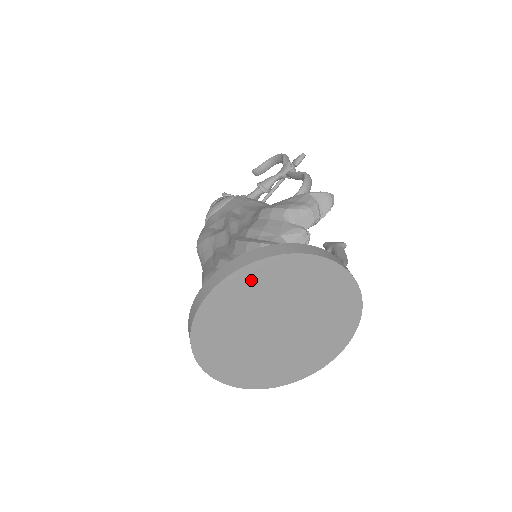
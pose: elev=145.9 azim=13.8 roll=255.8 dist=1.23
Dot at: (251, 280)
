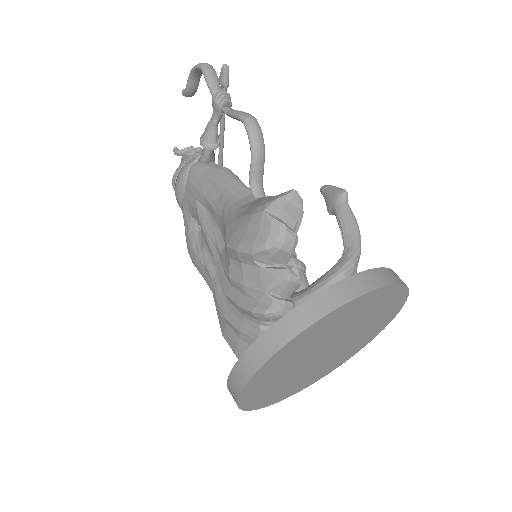
Dot at: (268, 372)
